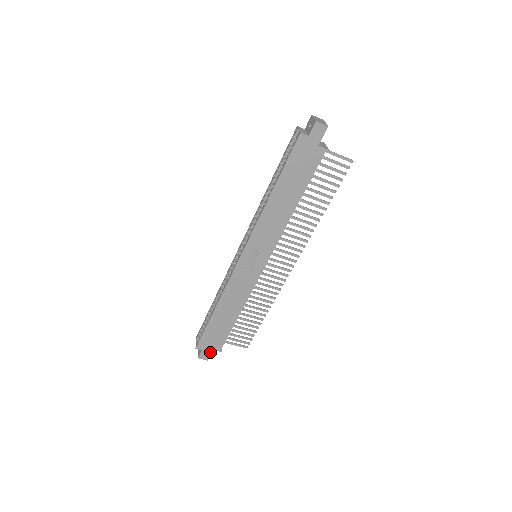
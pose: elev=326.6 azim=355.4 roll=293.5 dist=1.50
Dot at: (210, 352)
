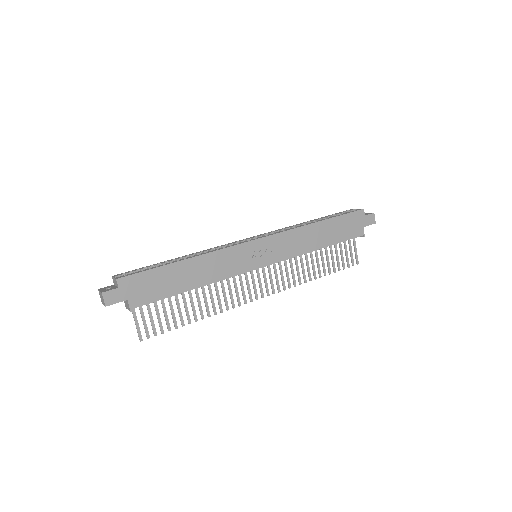
Dot at: (121, 299)
